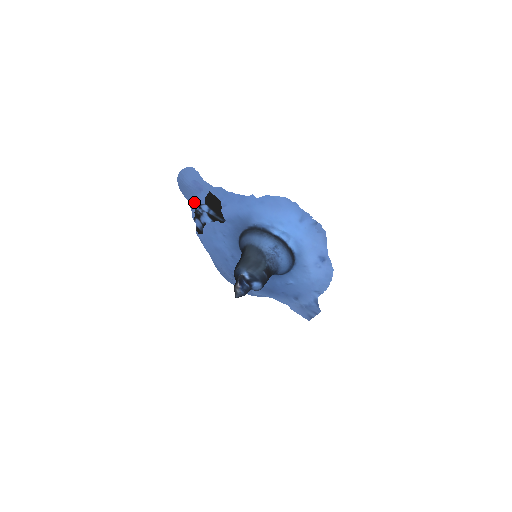
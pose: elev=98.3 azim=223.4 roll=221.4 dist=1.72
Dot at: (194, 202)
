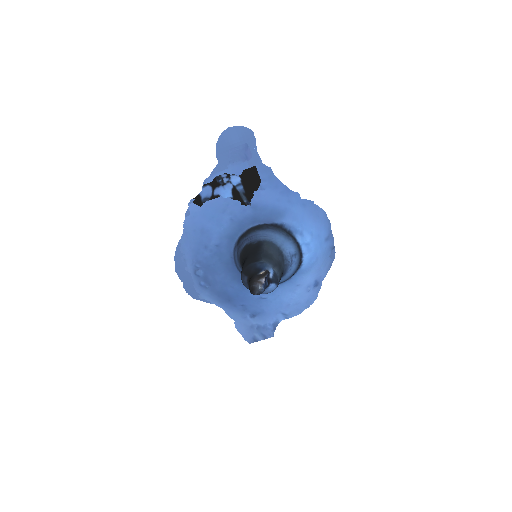
Dot at: (225, 167)
